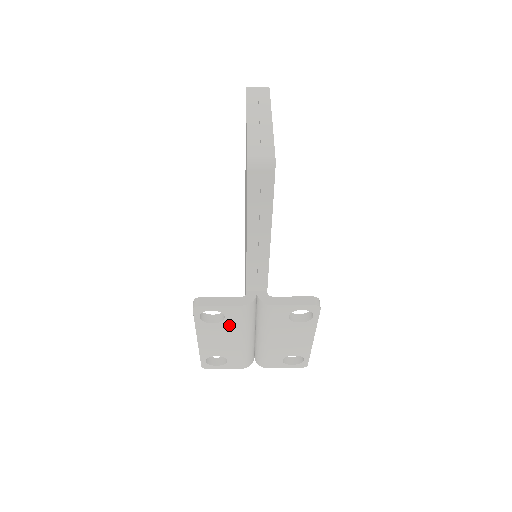
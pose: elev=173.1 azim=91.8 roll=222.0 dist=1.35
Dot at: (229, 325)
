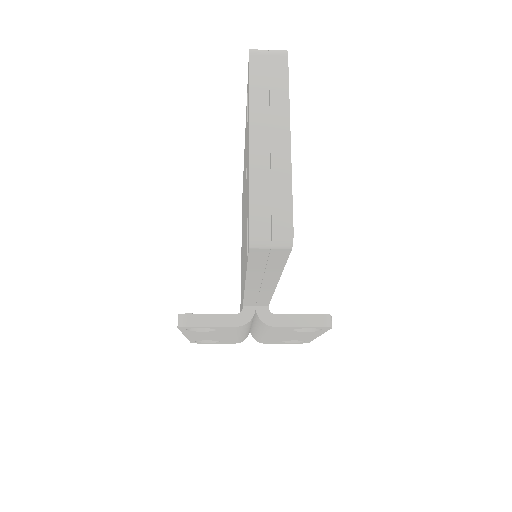
Dot at: (222, 332)
